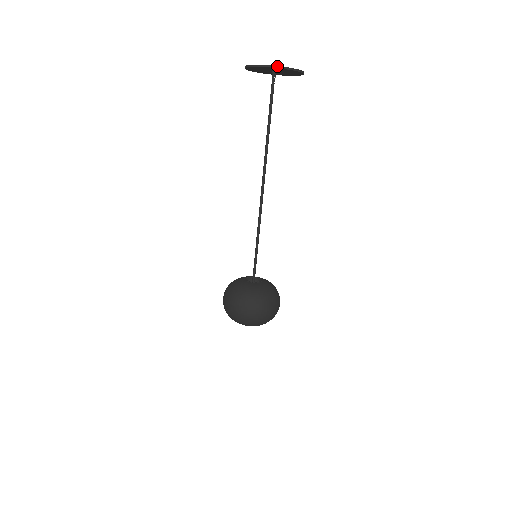
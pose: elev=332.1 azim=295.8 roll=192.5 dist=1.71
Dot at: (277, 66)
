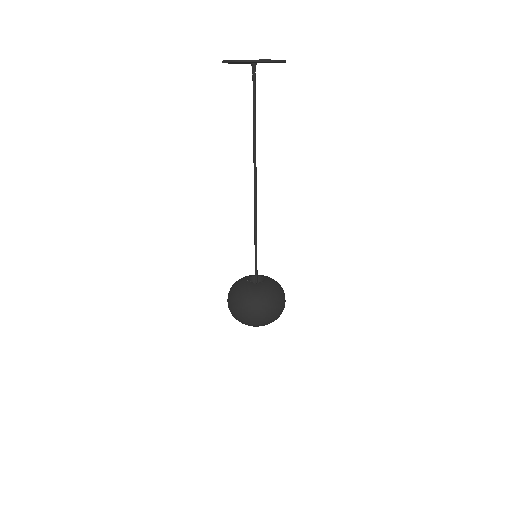
Dot at: (238, 60)
